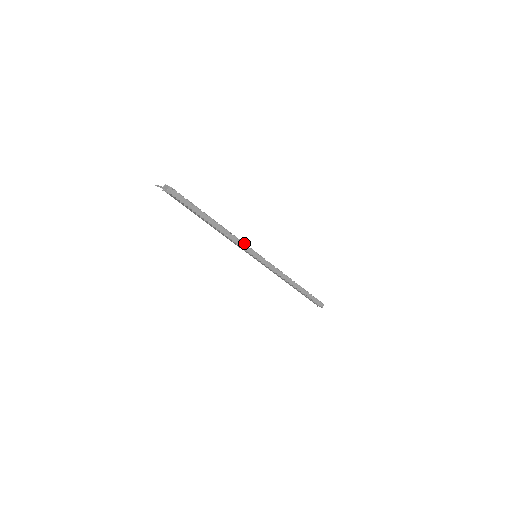
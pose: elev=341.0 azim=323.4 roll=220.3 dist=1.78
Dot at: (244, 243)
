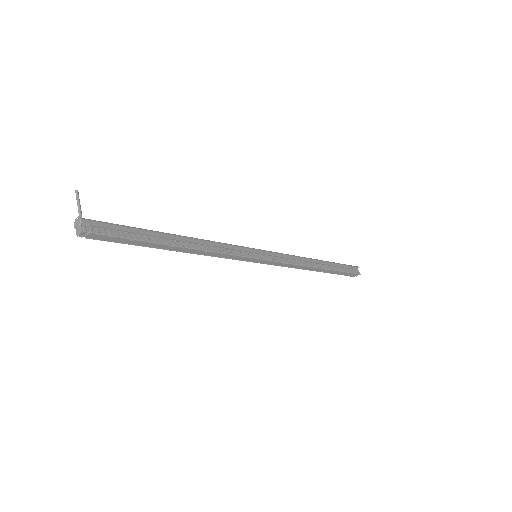
Dot at: (233, 254)
